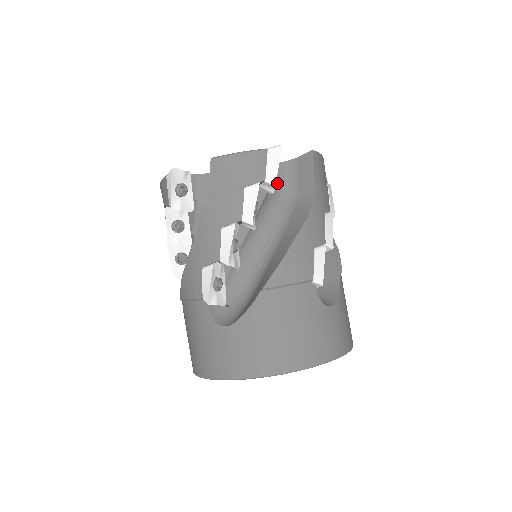
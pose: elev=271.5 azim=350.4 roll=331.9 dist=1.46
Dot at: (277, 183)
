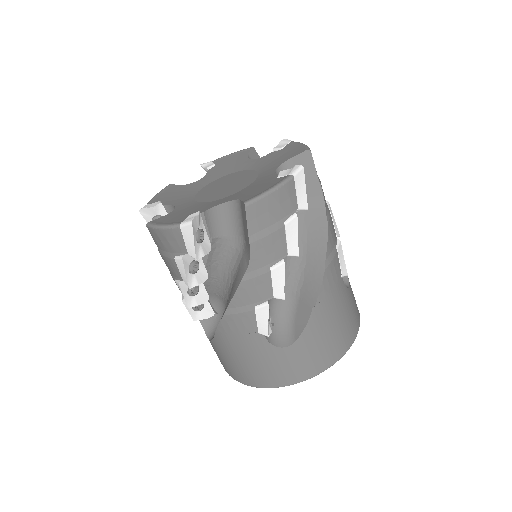
Dot at: (227, 226)
